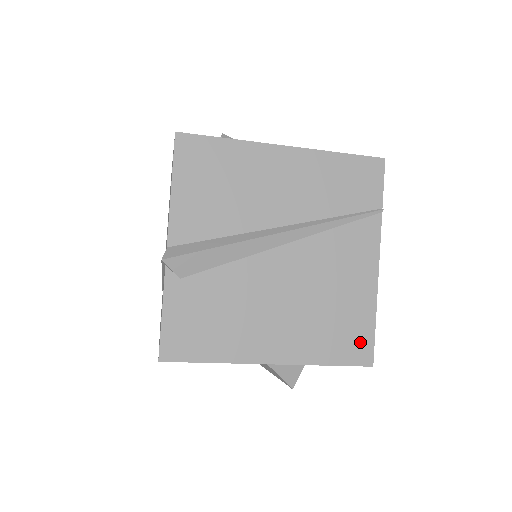
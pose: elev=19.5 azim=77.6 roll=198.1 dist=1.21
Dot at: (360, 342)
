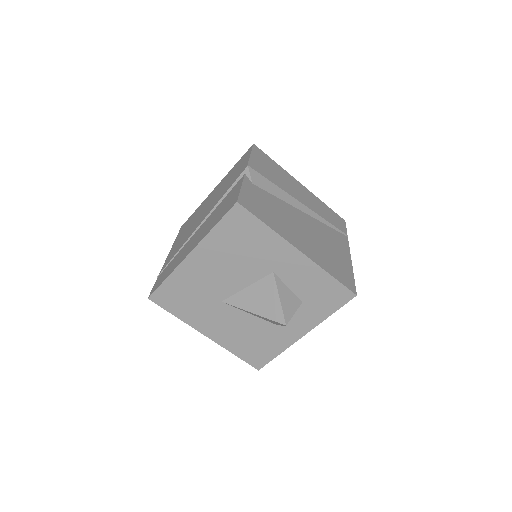
Dot at: (347, 279)
